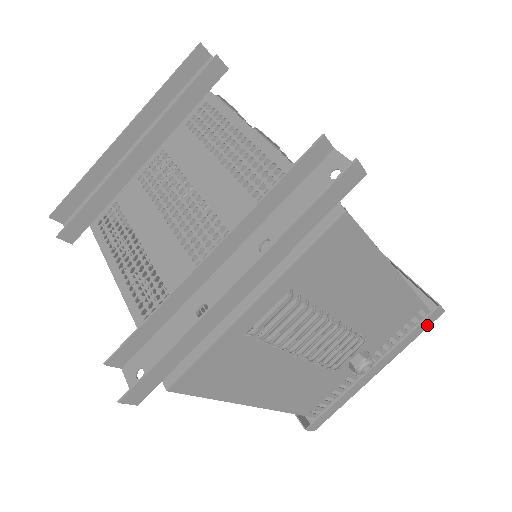
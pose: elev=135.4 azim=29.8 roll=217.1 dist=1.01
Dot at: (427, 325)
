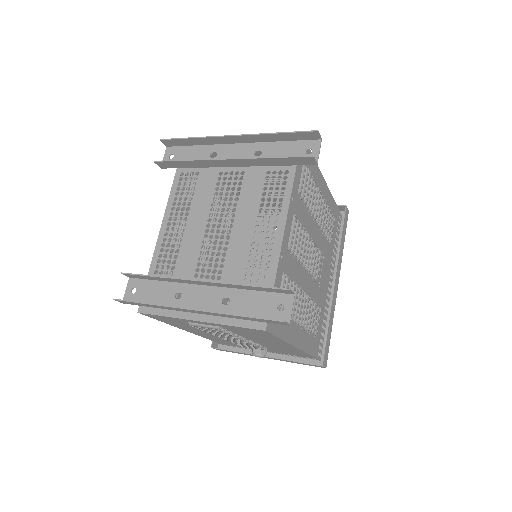
Dot at: (311, 365)
